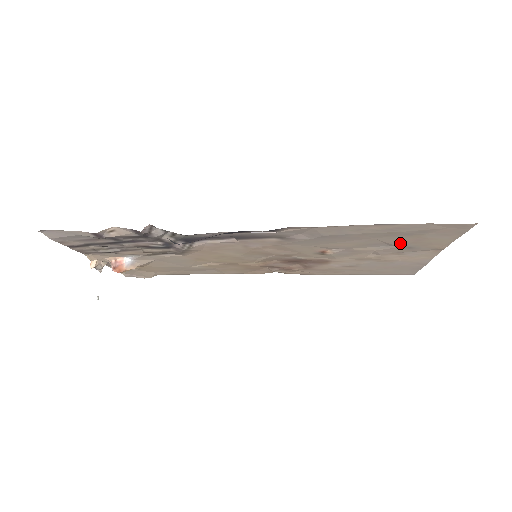
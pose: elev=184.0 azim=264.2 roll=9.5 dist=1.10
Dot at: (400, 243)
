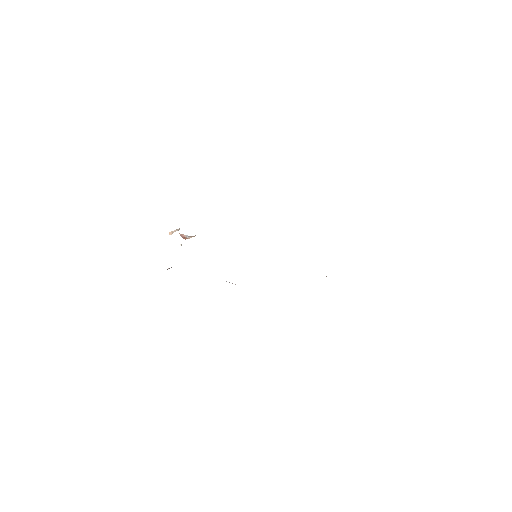
Dot at: occluded
